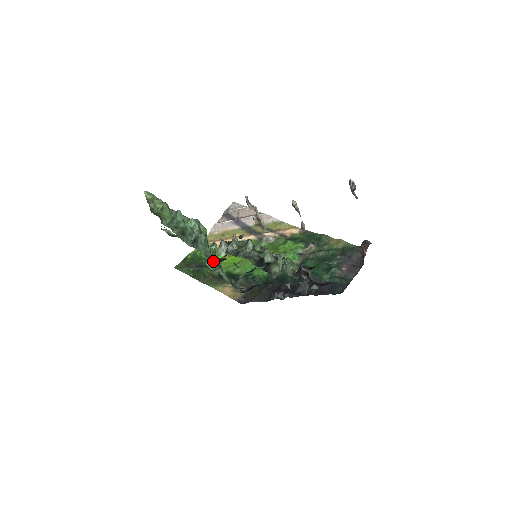
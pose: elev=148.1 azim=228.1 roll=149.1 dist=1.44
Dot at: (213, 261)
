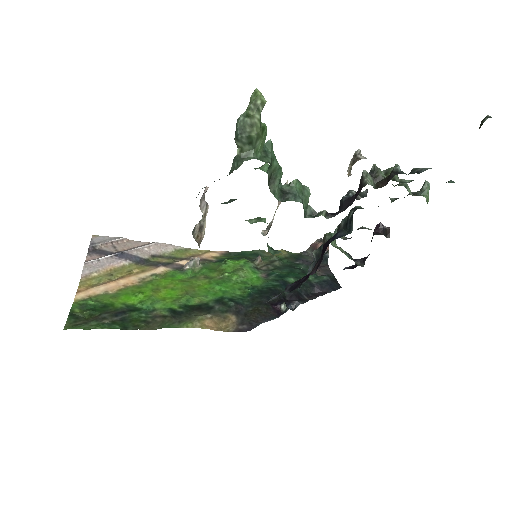
Dot at: occluded
